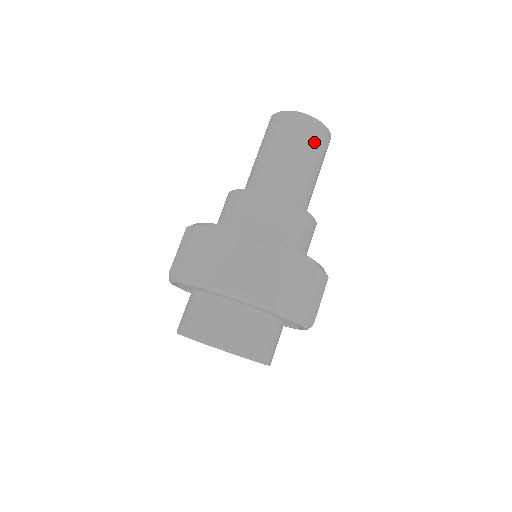
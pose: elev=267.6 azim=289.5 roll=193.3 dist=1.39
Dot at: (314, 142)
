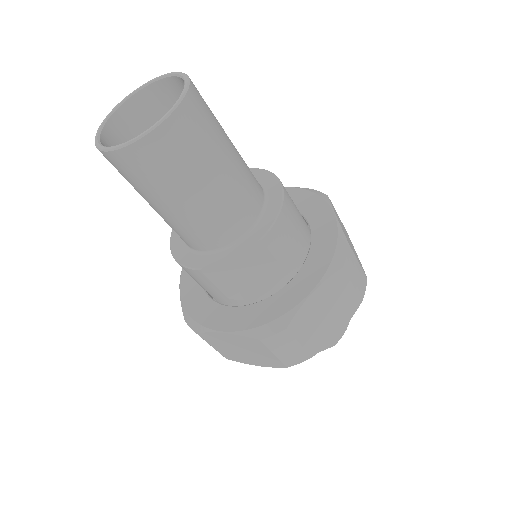
Dot at: (189, 152)
